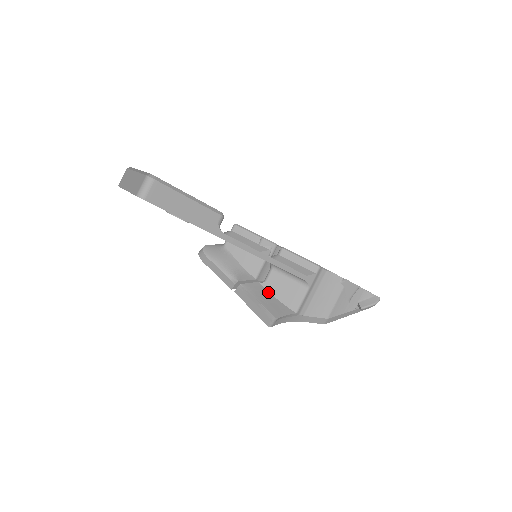
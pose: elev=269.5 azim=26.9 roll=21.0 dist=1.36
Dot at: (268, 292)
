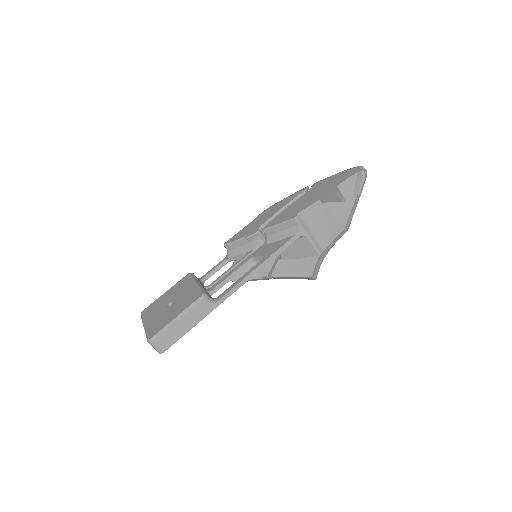
Dot at: (290, 260)
